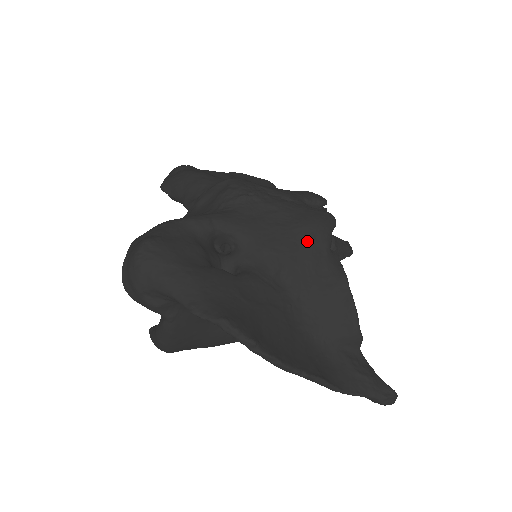
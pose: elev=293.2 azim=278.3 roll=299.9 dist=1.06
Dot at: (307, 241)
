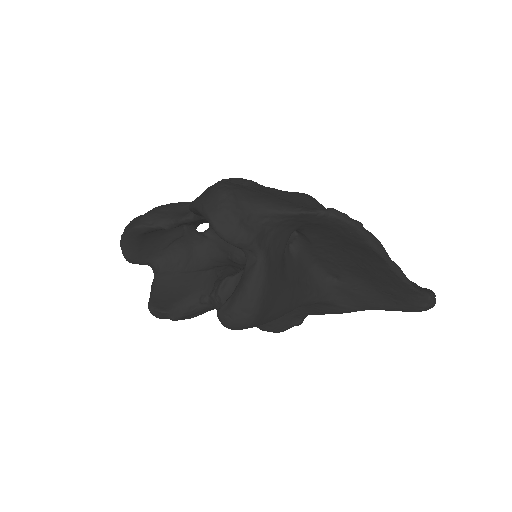
Dot at: (311, 203)
